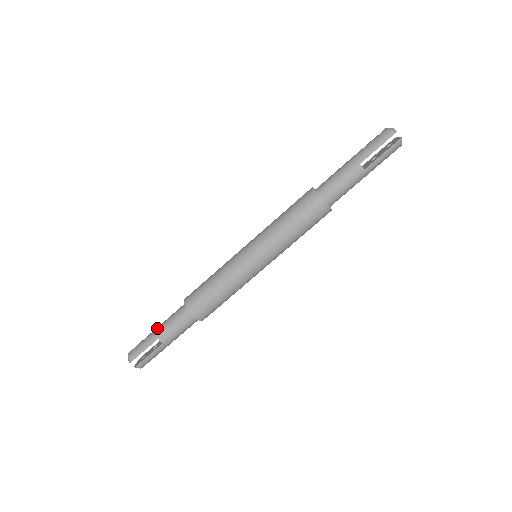
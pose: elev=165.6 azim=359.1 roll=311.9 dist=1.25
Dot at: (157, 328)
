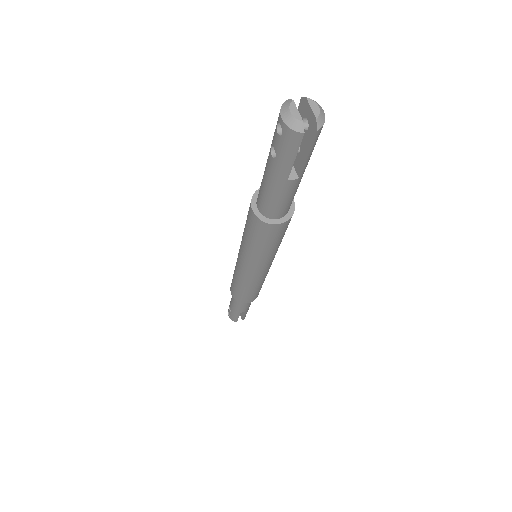
Dot at: (232, 307)
